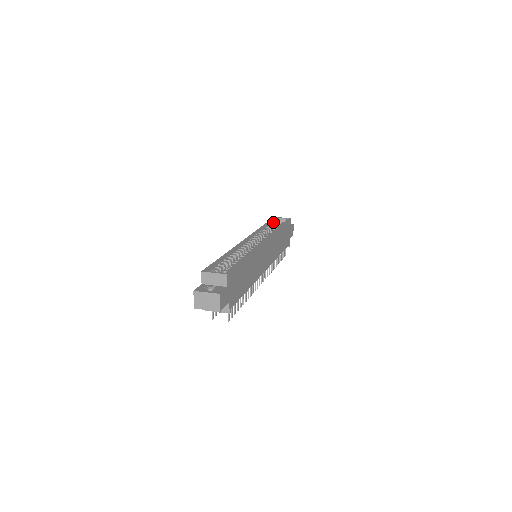
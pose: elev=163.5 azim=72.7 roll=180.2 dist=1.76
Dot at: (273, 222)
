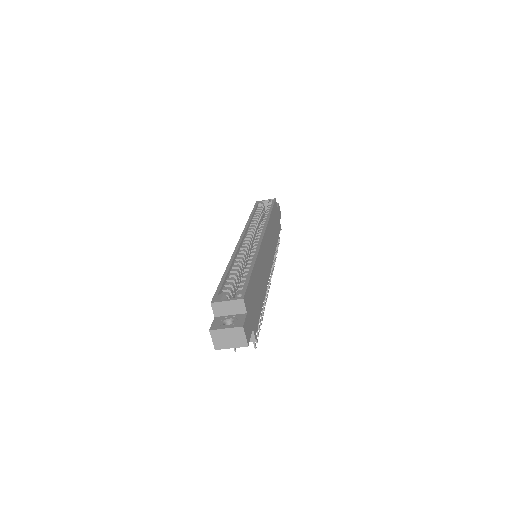
Dot at: (258, 208)
